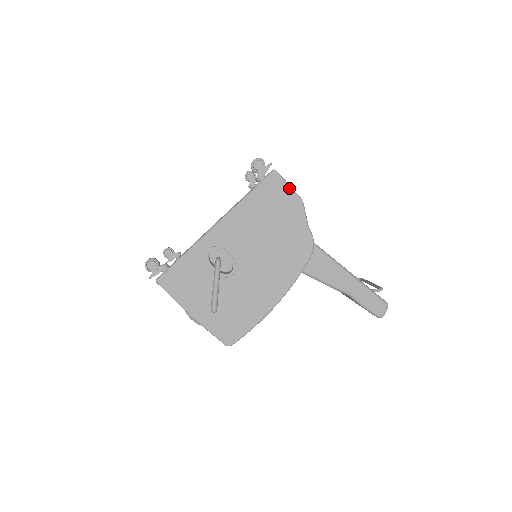
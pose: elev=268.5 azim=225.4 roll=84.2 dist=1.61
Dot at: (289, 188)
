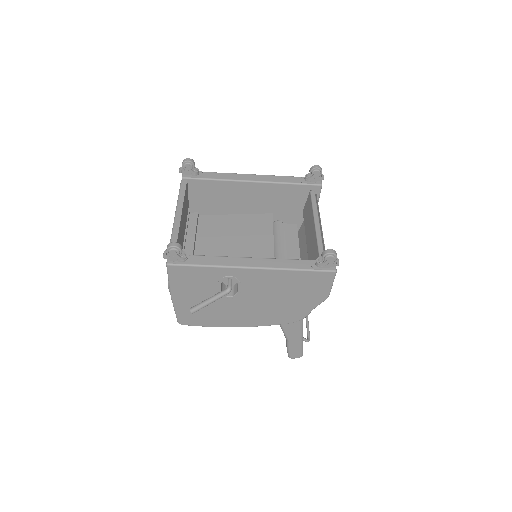
Dot at: (330, 287)
